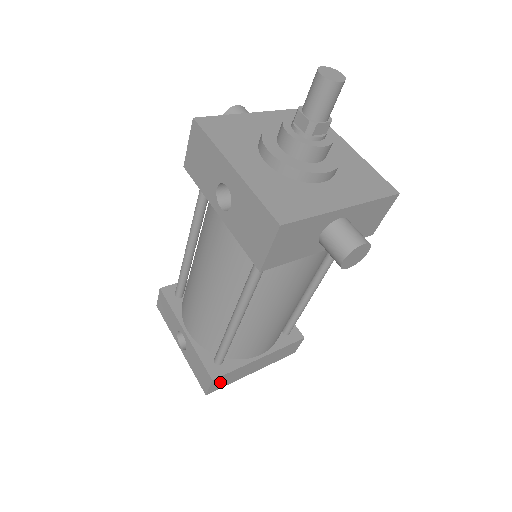
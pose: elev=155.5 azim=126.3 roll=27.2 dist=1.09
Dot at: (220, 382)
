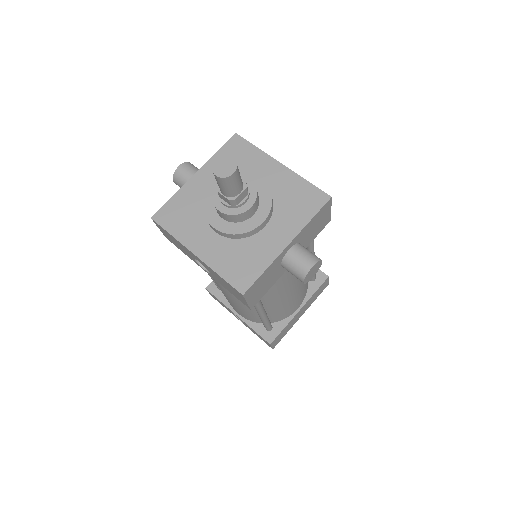
Dot at: (278, 339)
